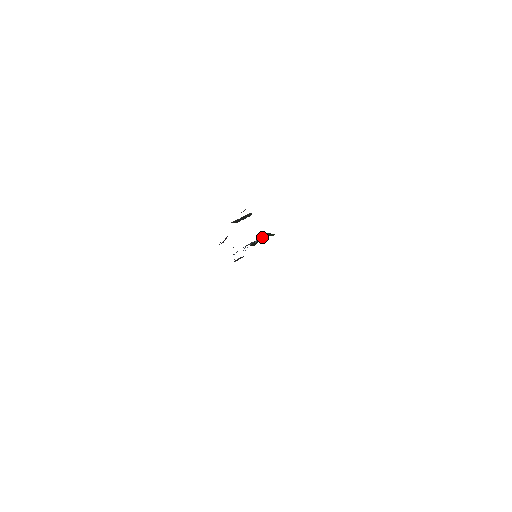
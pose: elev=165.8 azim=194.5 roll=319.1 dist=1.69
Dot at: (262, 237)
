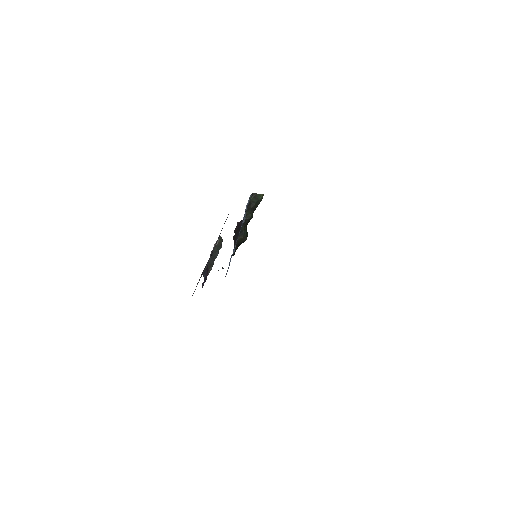
Dot at: (249, 210)
